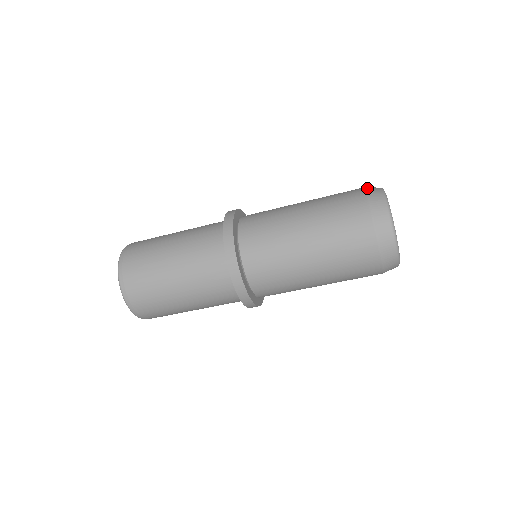
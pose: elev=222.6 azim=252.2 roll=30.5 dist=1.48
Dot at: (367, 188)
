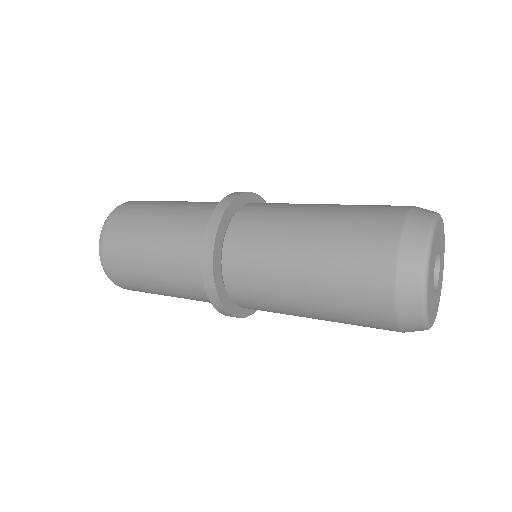
Dot at: (400, 266)
